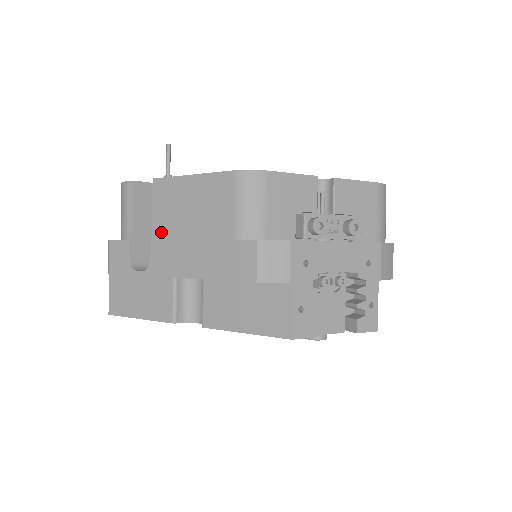
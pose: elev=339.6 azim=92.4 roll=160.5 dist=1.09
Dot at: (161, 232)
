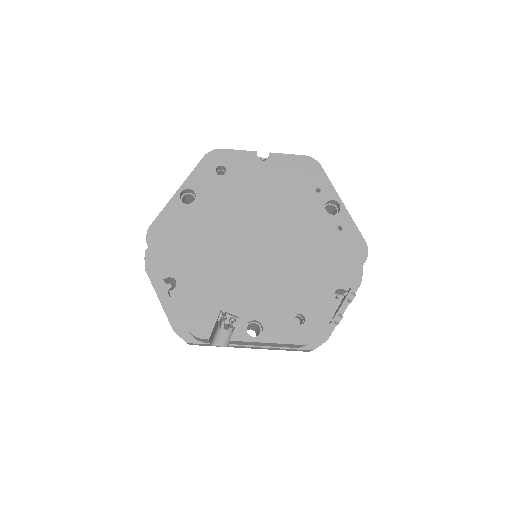
Dot at: (238, 344)
